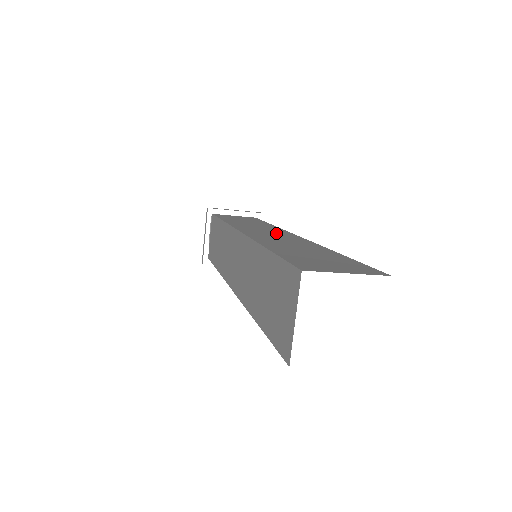
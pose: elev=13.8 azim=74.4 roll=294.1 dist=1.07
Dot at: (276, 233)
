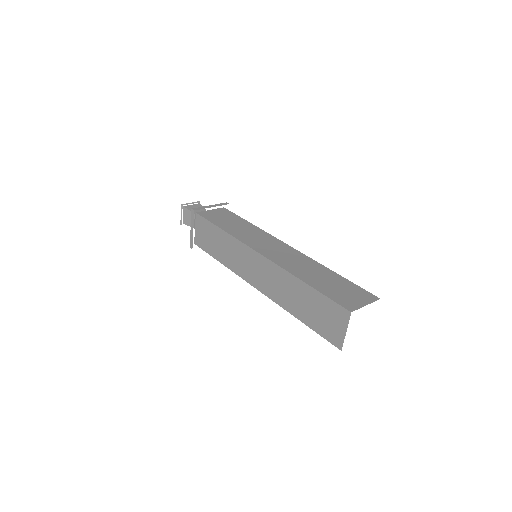
Dot at: (277, 247)
